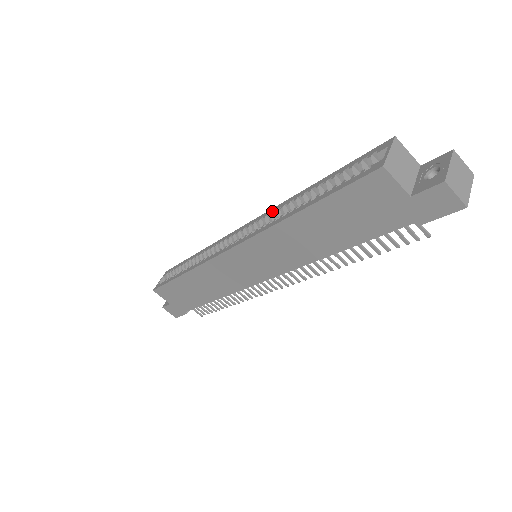
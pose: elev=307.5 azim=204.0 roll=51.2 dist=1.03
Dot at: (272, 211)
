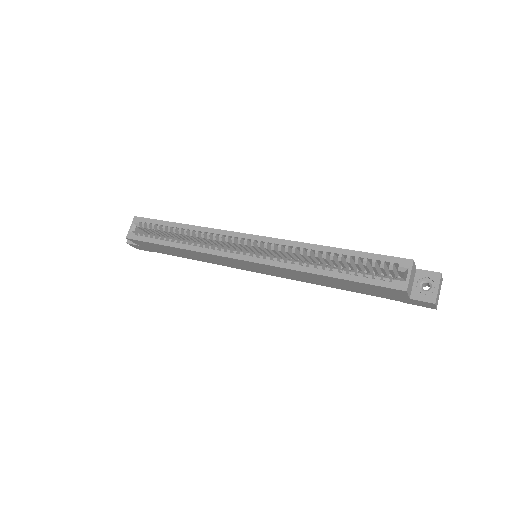
Dot at: (289, 245)
